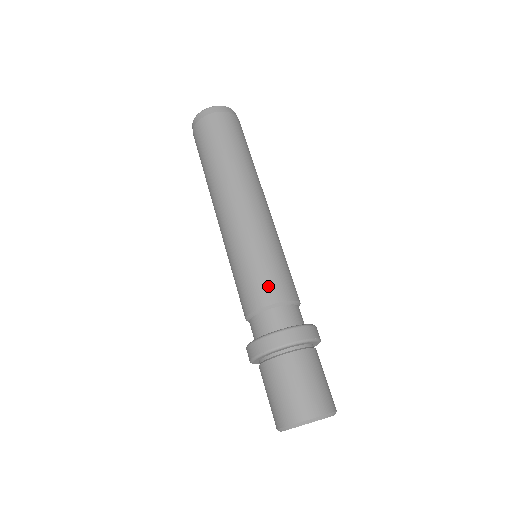
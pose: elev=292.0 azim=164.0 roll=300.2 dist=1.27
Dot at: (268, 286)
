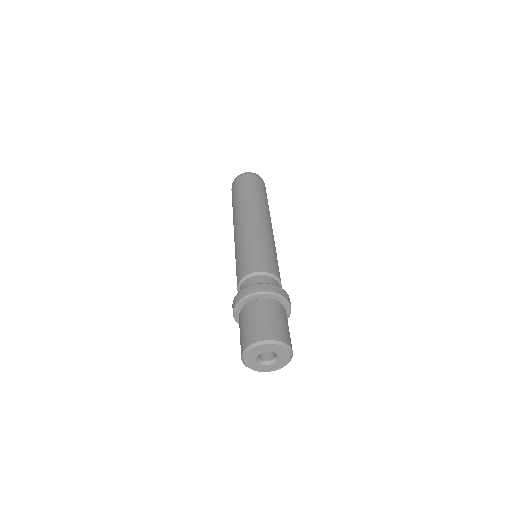
Dot at: (247, 265)
